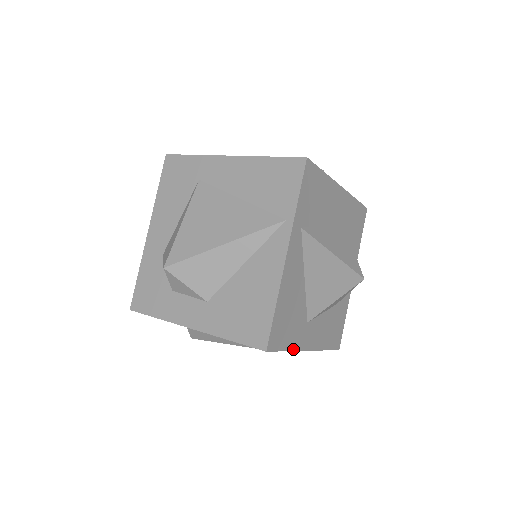
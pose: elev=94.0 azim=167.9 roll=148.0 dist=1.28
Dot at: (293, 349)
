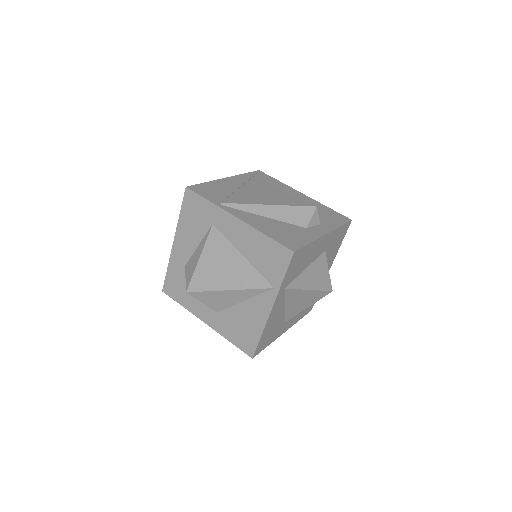
Dot at: (273, 341)
